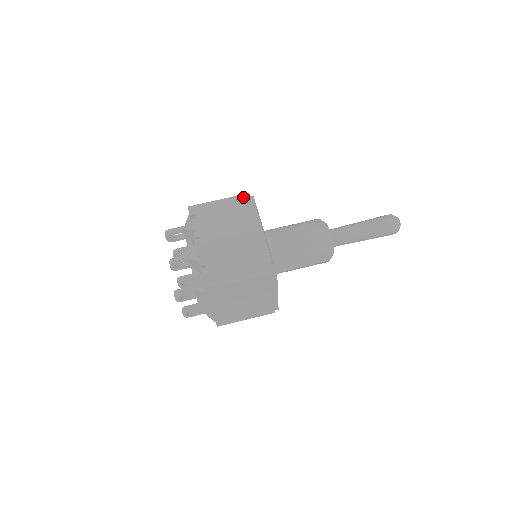
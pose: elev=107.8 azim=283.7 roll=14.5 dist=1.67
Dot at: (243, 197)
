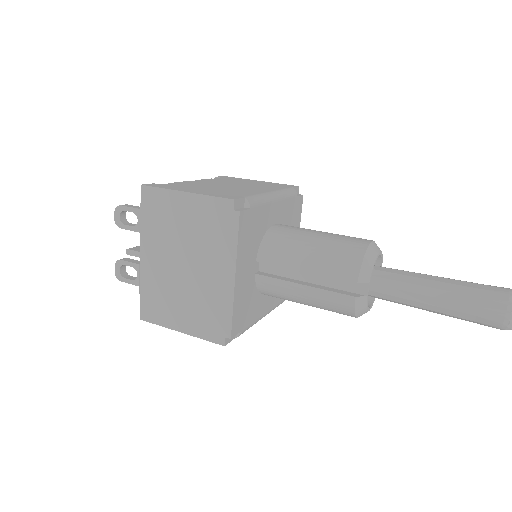
Dot at: (288, 185)
